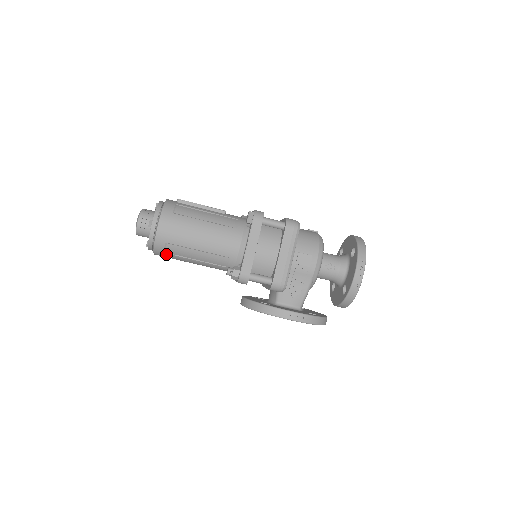
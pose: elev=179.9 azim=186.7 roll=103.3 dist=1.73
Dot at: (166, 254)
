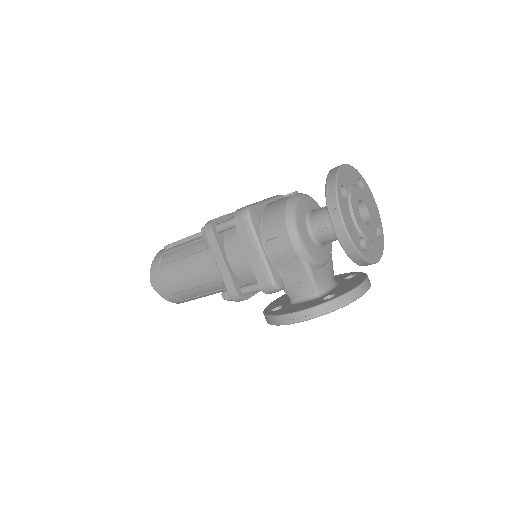
Dot at: (184, 301)
